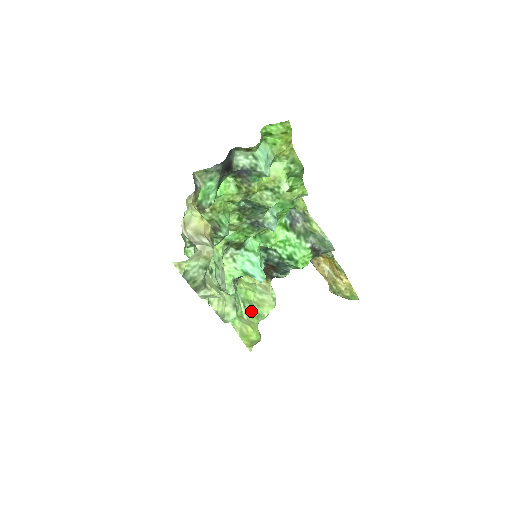
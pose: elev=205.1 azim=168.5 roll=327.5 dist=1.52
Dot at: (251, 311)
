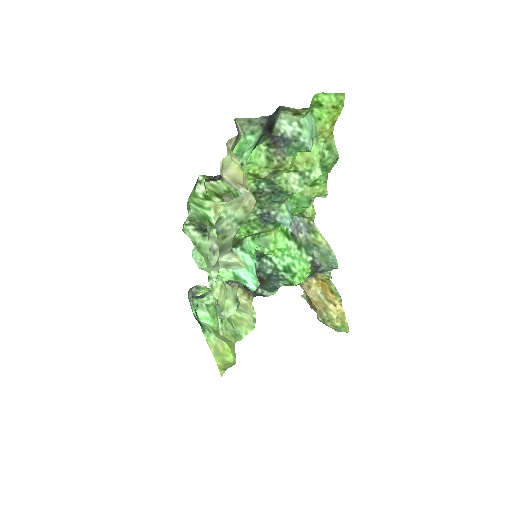
Dot at: (228, 328)
